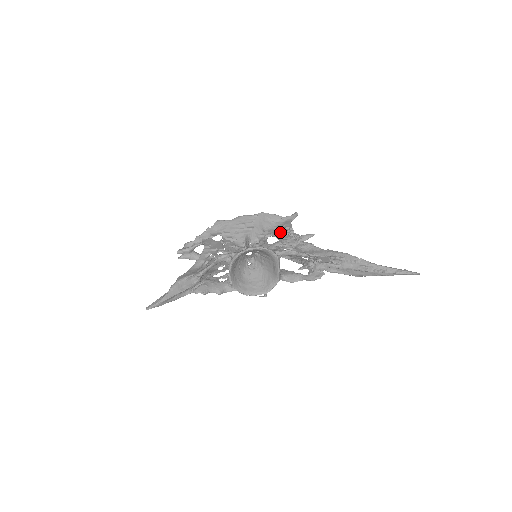
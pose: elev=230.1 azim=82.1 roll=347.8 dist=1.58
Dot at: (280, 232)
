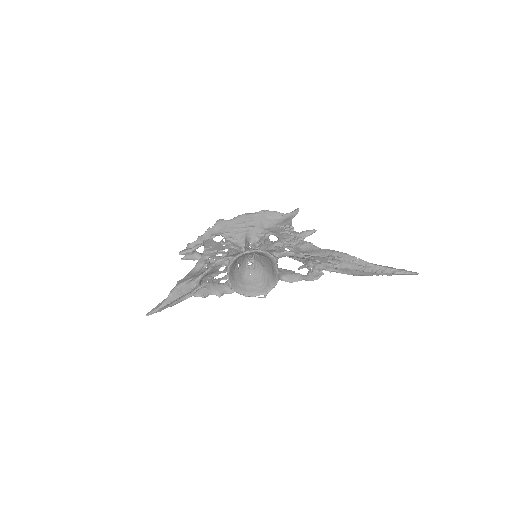
Dot at: (280, 230)
